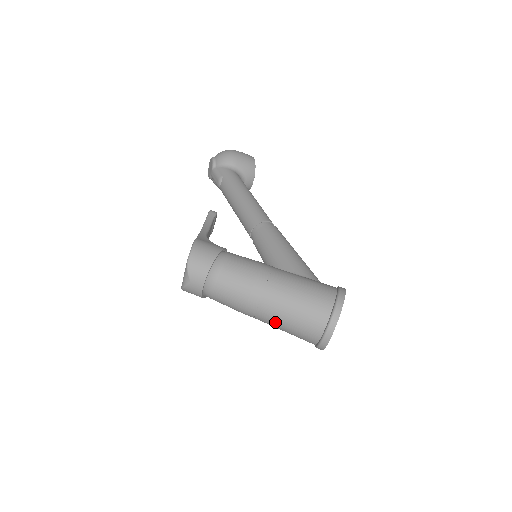
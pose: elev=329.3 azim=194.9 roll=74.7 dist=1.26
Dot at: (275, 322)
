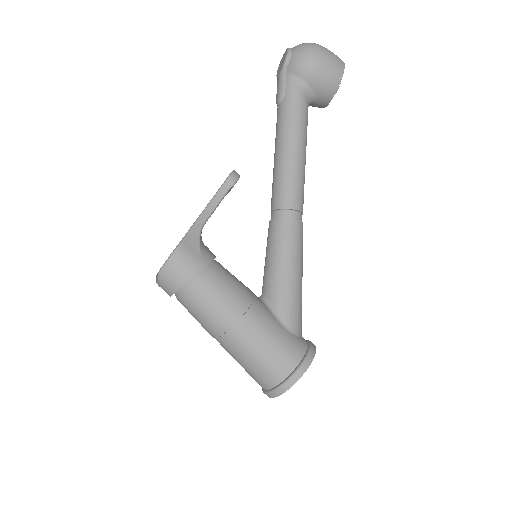
Dot at: occluded
